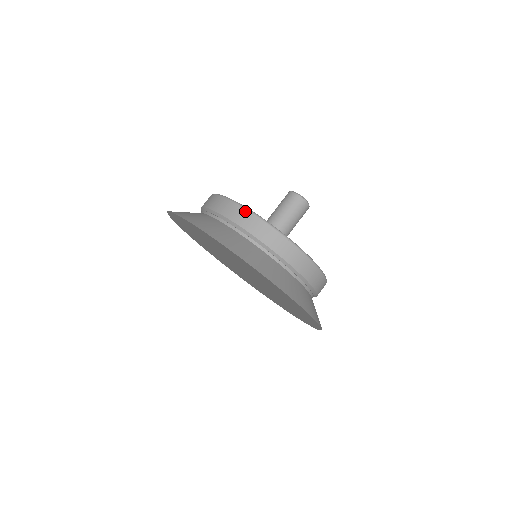
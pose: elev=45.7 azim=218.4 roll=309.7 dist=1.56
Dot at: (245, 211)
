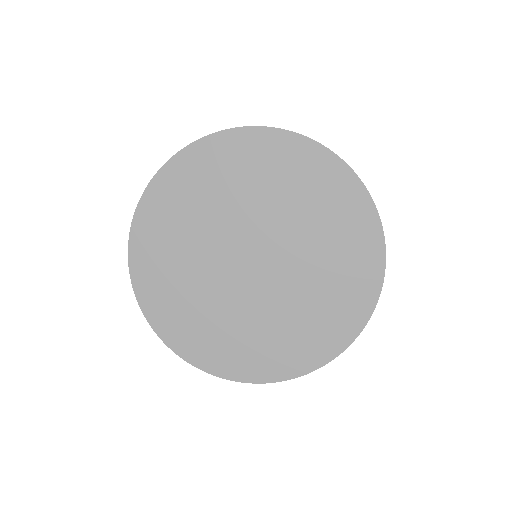
Dot at: occluded
